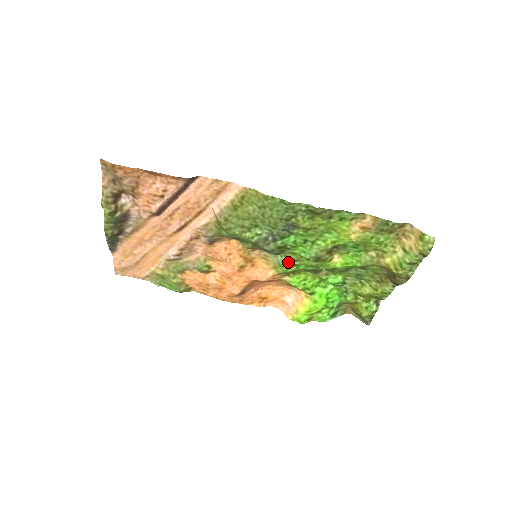
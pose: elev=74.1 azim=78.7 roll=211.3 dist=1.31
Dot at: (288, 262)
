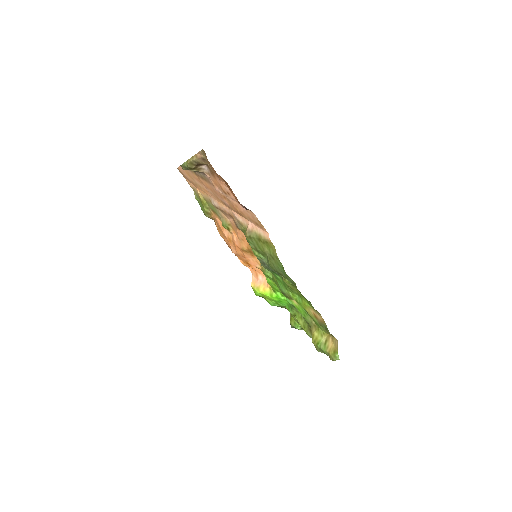
Dot at: (270, 275)
